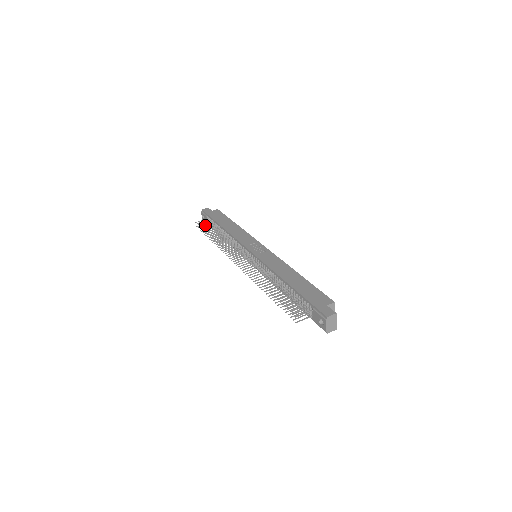
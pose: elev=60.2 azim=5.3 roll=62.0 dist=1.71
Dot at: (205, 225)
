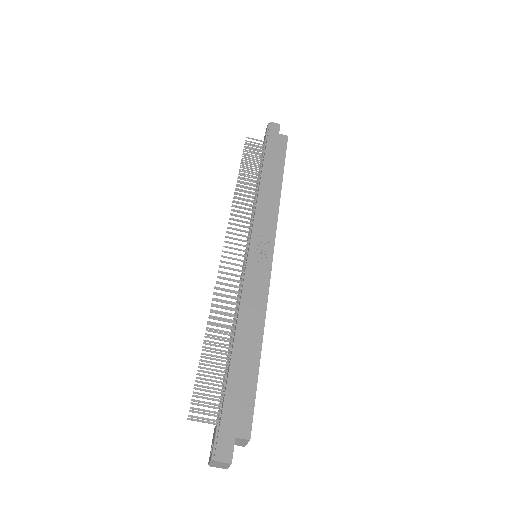
Dot at: occluded
